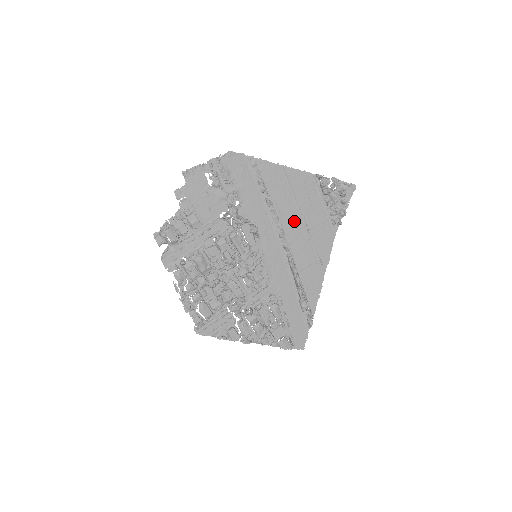
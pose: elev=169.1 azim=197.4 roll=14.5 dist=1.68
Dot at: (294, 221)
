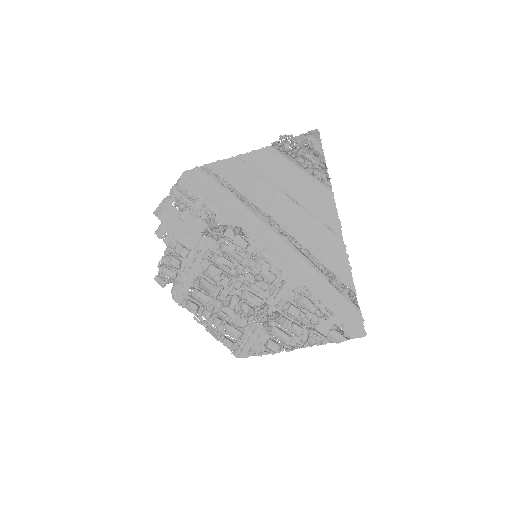
Dot at: (277, 202)
